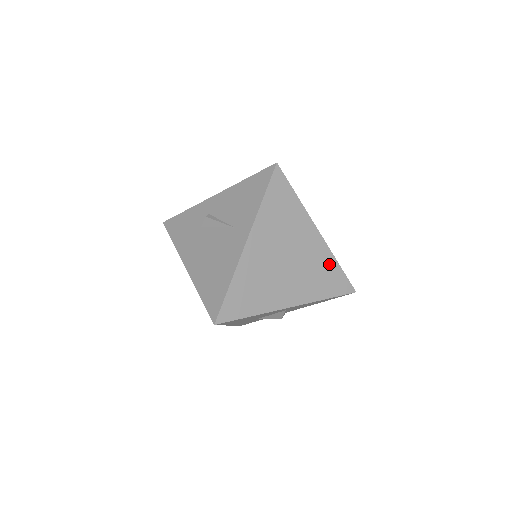
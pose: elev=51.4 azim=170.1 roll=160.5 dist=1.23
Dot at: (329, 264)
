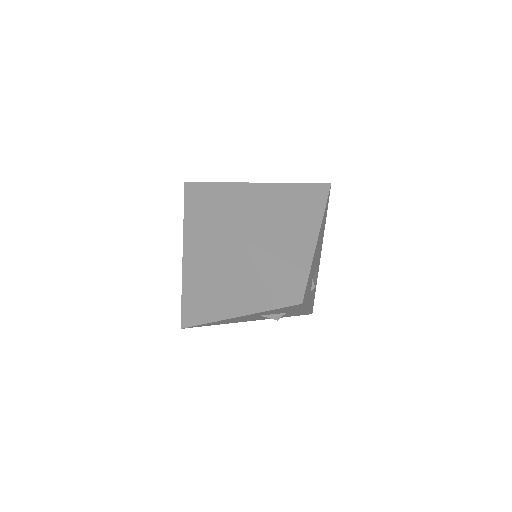
Dot at: (261, 273)
